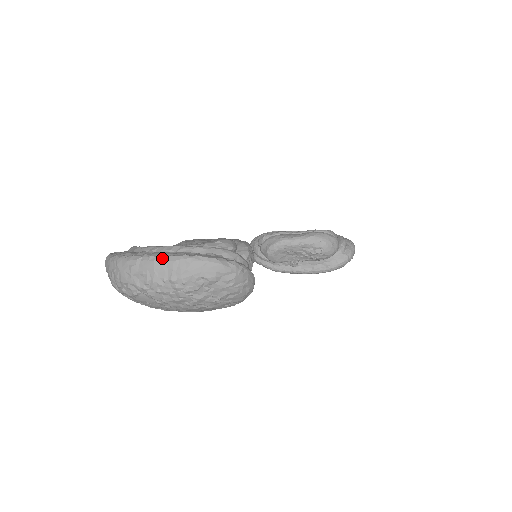
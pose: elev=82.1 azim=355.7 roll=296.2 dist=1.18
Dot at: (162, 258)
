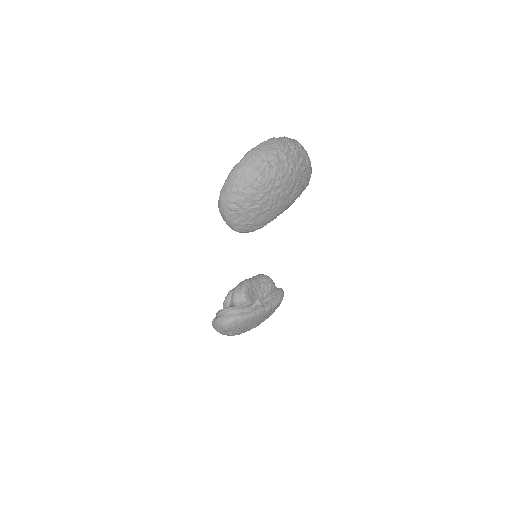
Dot at: (276, 138)
